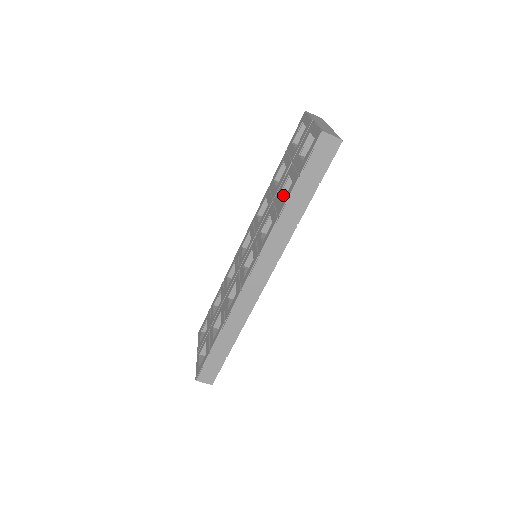
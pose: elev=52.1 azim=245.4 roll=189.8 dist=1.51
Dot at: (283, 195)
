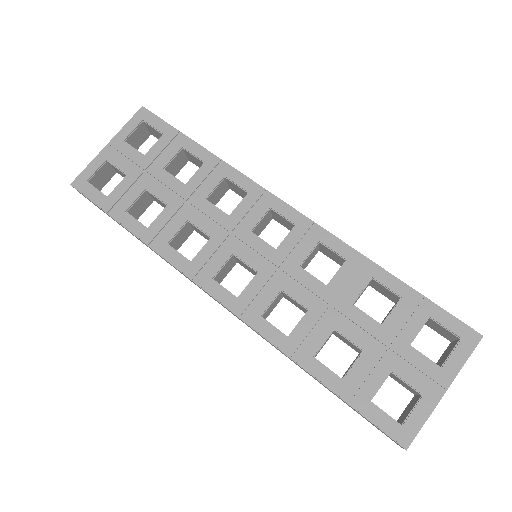
Dot at: (336, 332)
